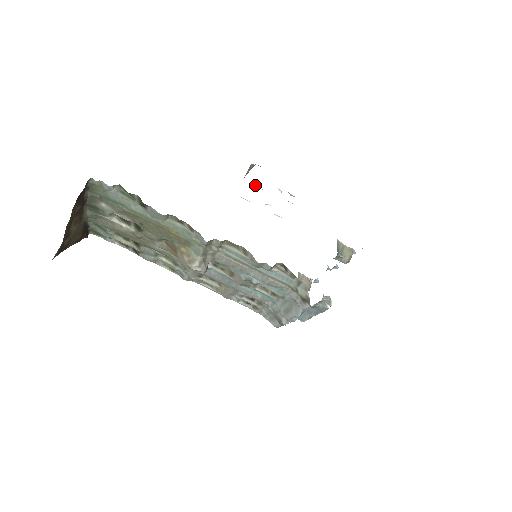
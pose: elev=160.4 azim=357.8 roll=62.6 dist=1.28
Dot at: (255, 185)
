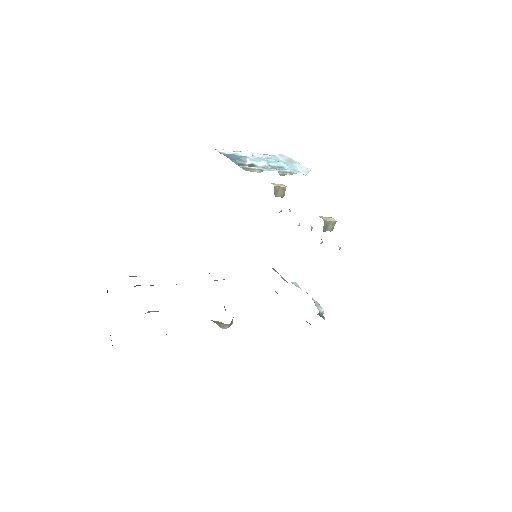
Dot at: (242, 164)
